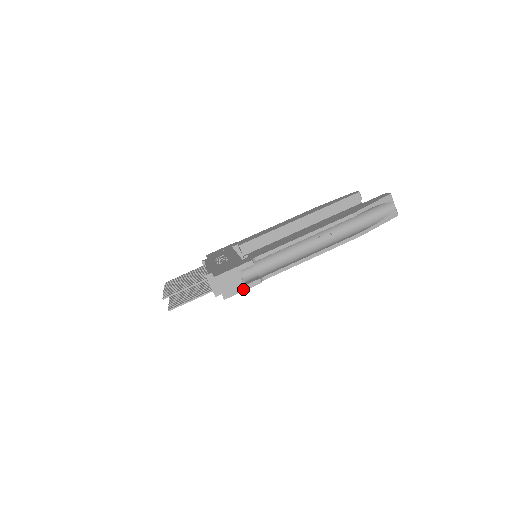
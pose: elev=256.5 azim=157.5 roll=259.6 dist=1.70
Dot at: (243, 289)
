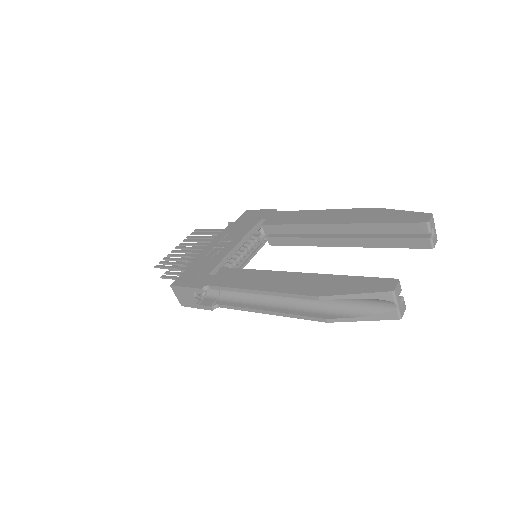
Dot at: (196, 307)
